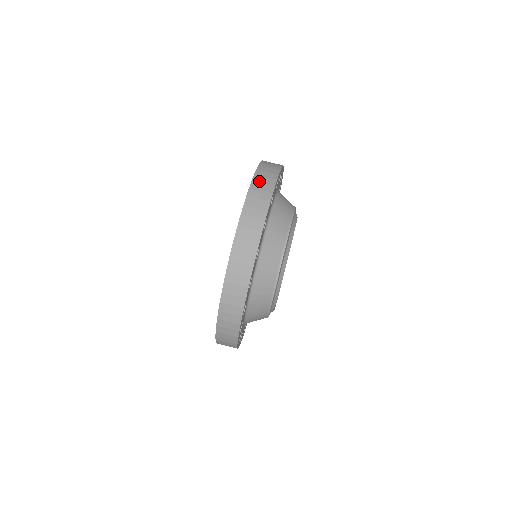
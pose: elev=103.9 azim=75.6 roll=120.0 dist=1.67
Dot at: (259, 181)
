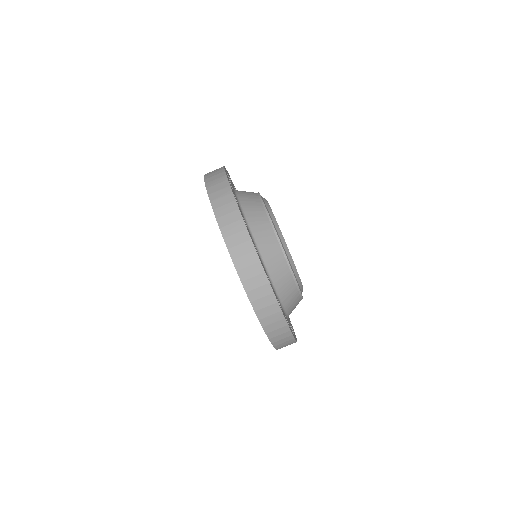
Dot at: (210, 177)
